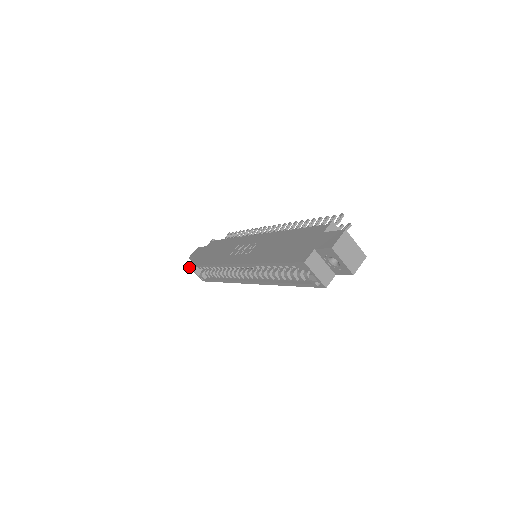
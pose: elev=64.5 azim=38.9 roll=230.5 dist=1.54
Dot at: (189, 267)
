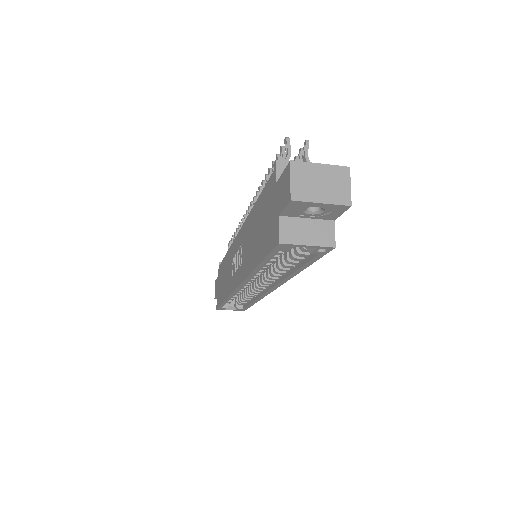
Dot at: occluded
